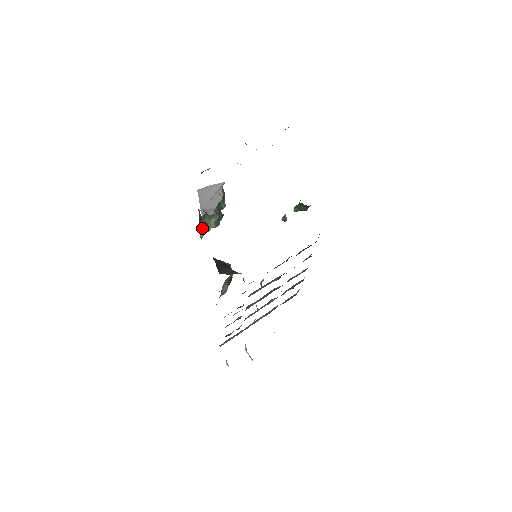
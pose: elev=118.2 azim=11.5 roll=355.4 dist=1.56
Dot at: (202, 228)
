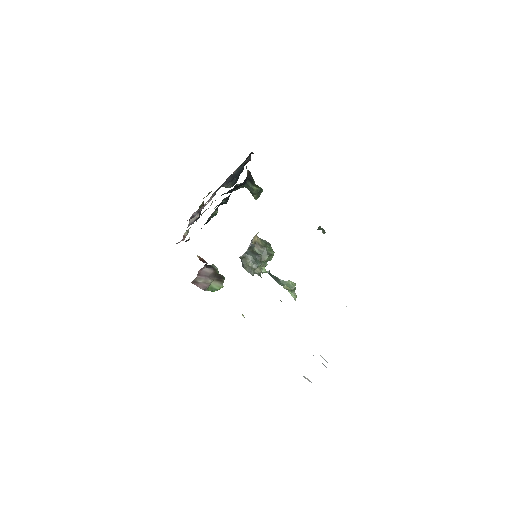
Dot at: (287, 288)
